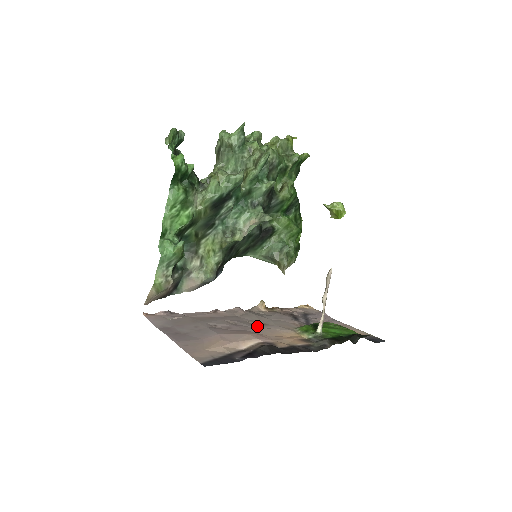
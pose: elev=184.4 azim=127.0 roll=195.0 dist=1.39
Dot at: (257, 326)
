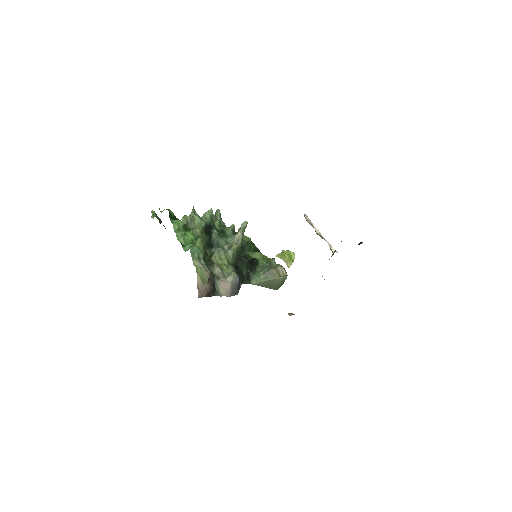
Dot at: occluded
